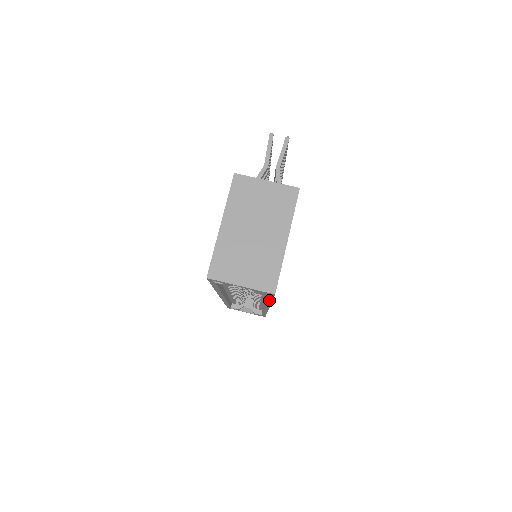
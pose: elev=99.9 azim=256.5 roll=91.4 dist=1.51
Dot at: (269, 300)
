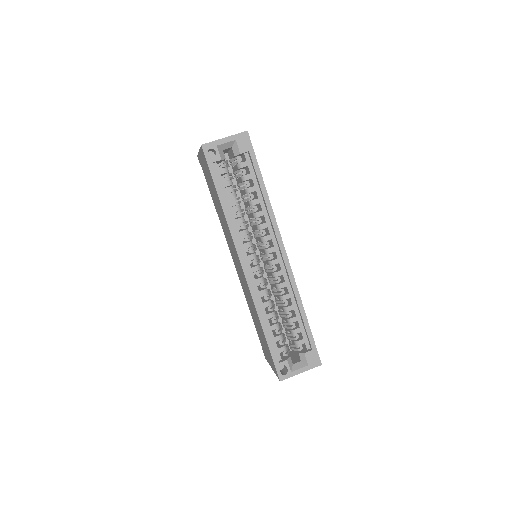
Dot at: (260, 177)
